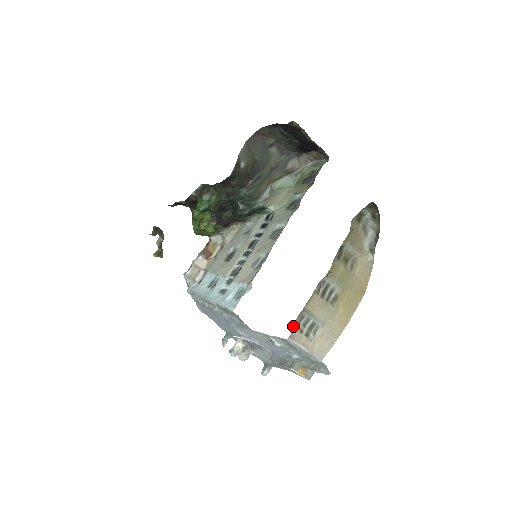
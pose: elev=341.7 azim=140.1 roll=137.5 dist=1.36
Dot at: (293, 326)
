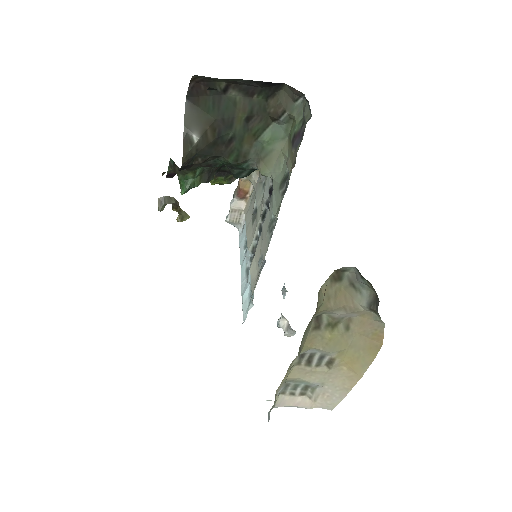
Dot at: (277, 394)
